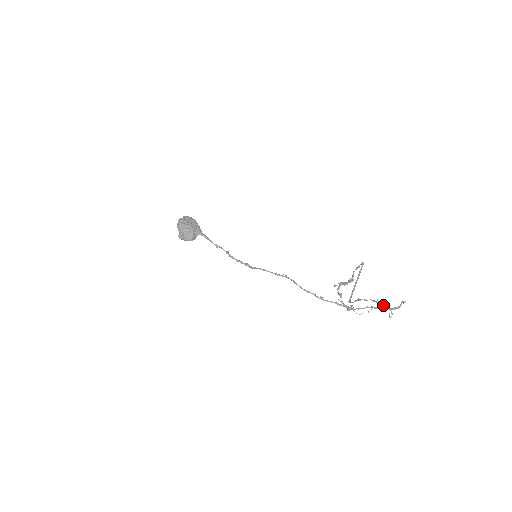
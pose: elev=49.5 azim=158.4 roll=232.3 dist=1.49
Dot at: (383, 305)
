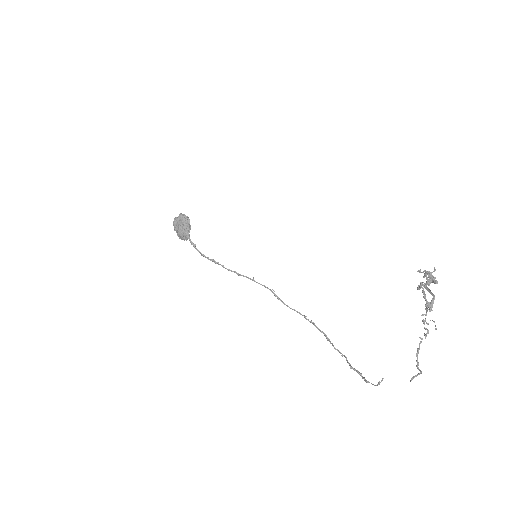
Dot at: (417, 351)
